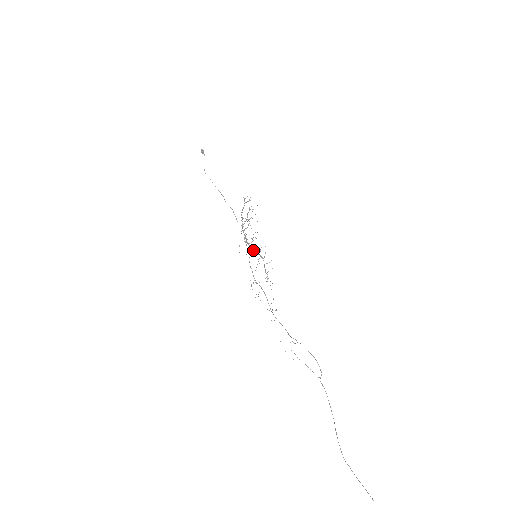
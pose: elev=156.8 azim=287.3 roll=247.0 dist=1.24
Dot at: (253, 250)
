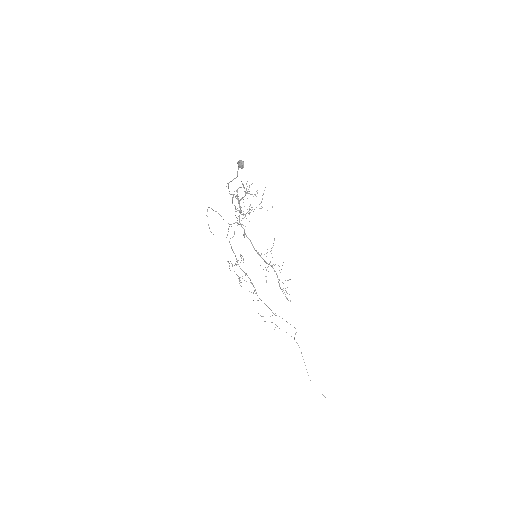
Dot at: occluded
